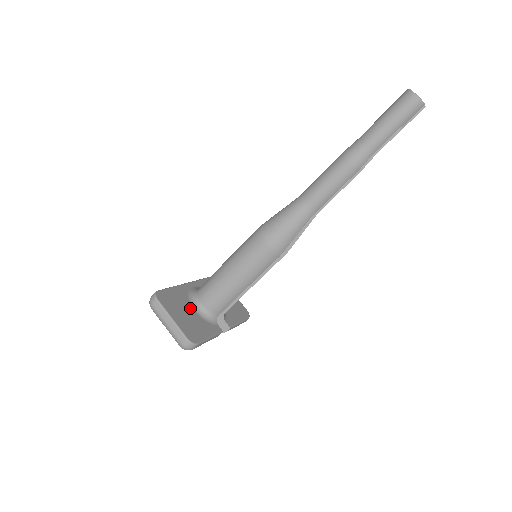
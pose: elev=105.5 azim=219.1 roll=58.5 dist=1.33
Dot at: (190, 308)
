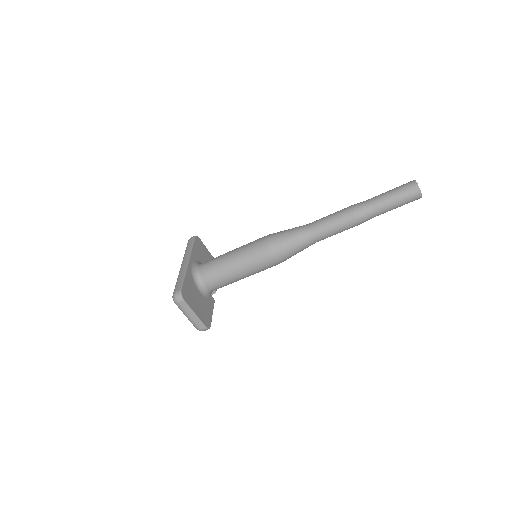
Dot at: (198, 292)
